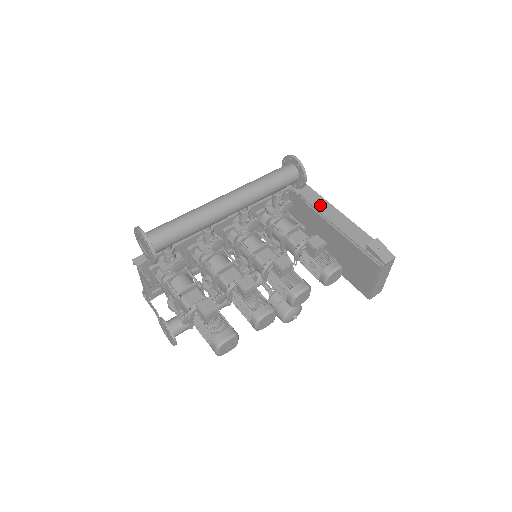
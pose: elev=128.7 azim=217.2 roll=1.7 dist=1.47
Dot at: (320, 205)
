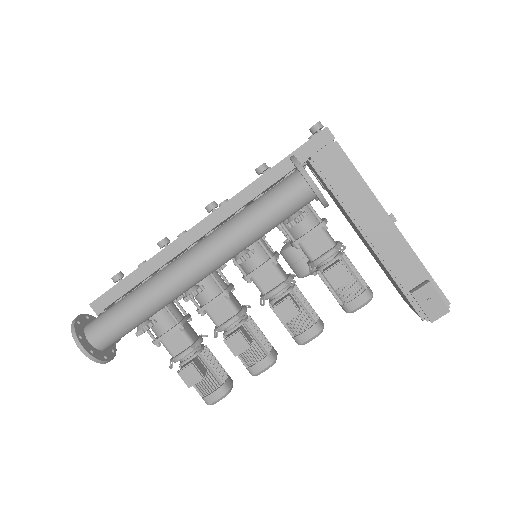
Dot at: (354, 199)
